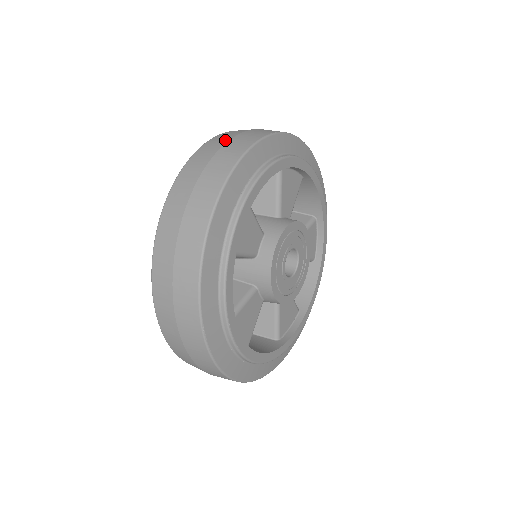
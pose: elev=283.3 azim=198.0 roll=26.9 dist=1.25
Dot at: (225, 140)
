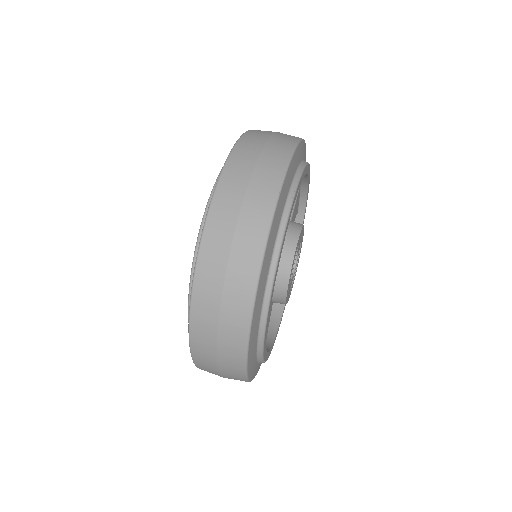
Dot at: (234, 213)
